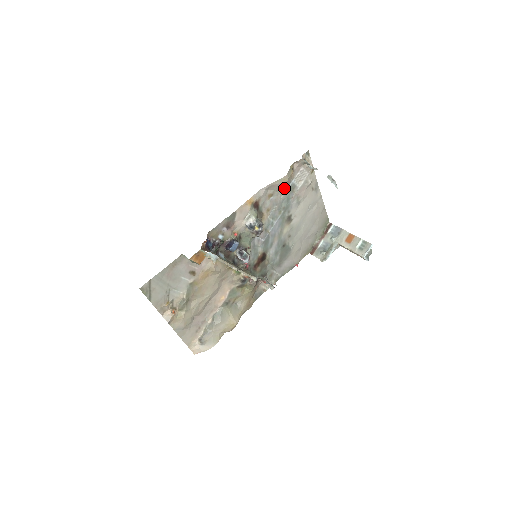
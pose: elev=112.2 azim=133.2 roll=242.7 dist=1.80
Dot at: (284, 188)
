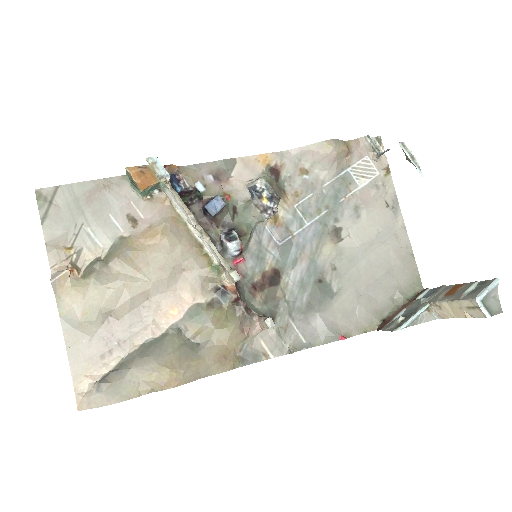
Dot at: (330, 170)
